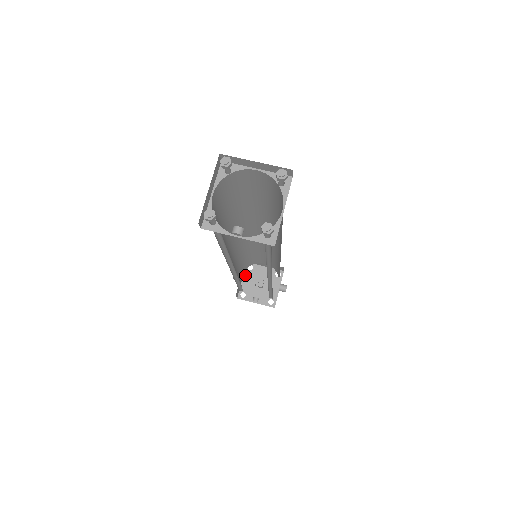
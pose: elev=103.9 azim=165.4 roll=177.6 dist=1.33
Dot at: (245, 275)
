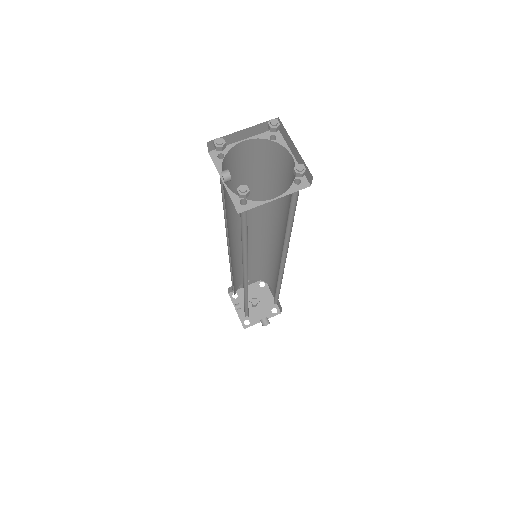
Dot at: (253, 285)
